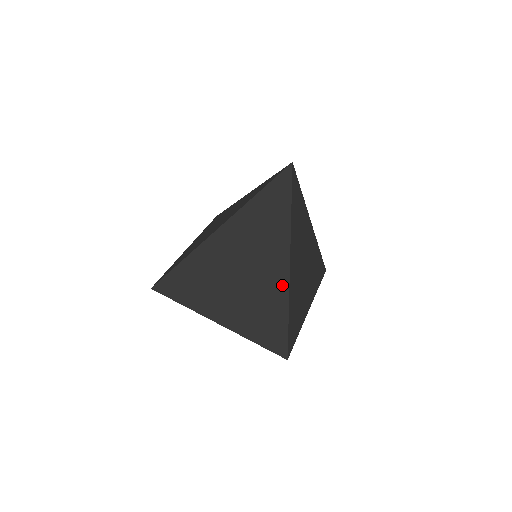
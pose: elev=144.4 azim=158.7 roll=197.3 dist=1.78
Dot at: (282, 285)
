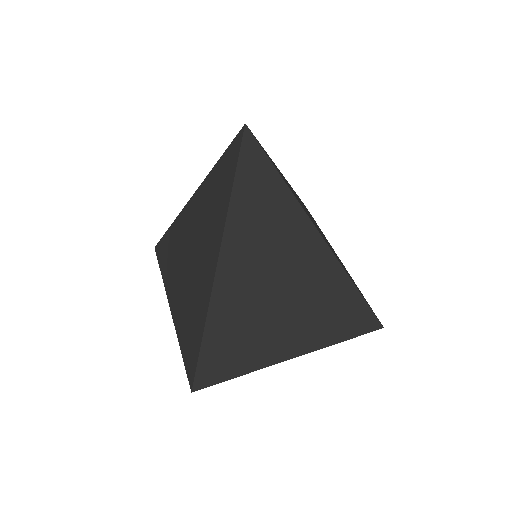
Dot at: (207, 293)
